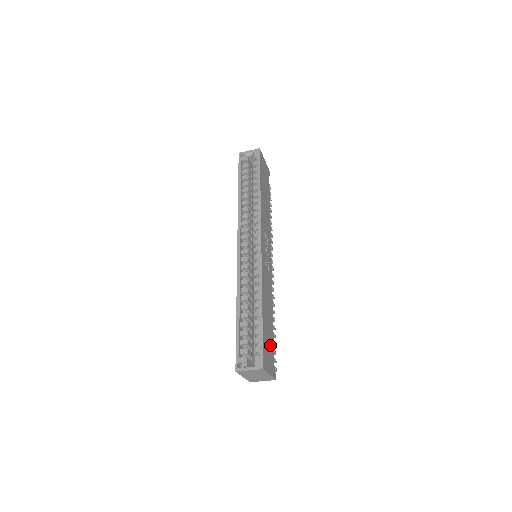
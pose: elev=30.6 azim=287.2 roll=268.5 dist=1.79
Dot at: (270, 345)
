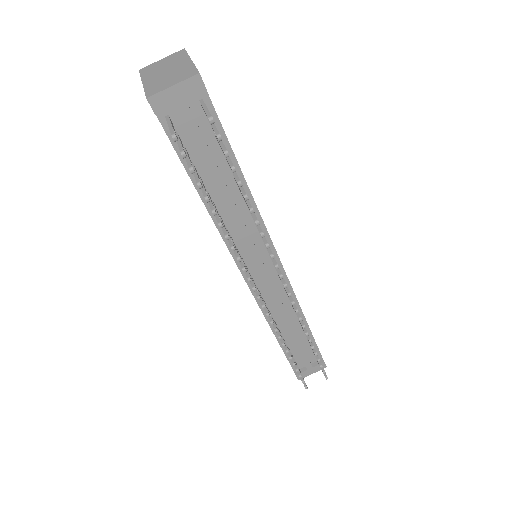
Dot at: occluded
